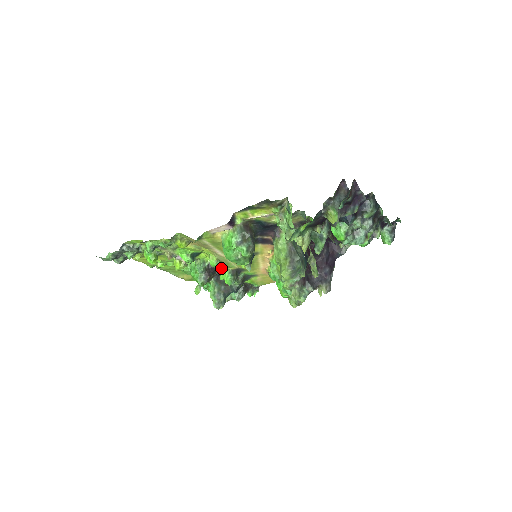
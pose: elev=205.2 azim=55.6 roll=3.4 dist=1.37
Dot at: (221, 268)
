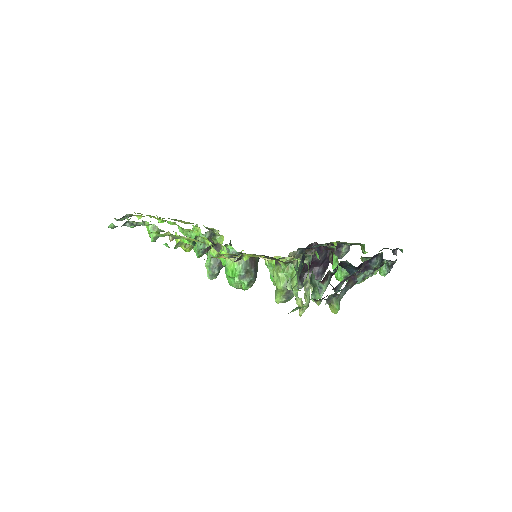
Dot at: occluded
